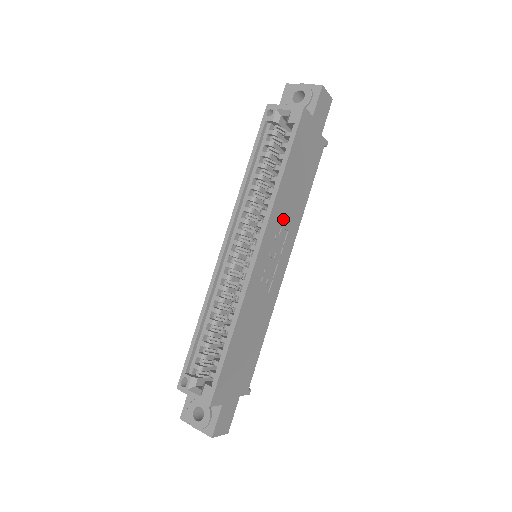
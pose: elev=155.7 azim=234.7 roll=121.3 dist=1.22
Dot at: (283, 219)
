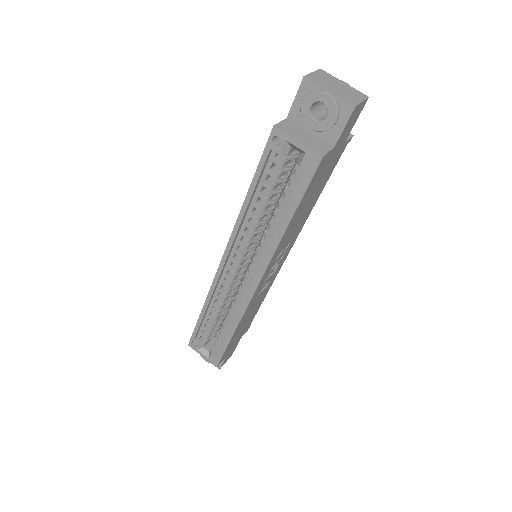
Dot at: (286, 243)
